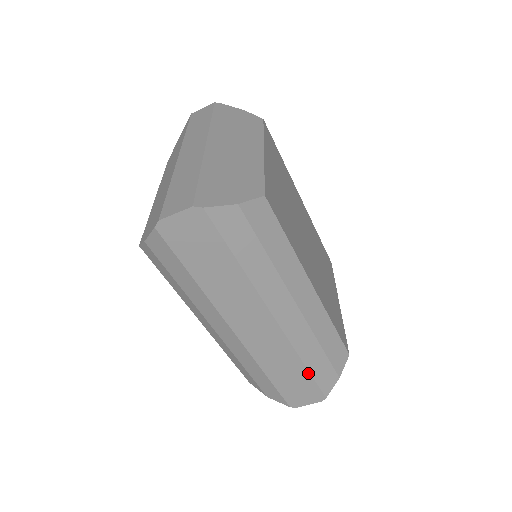
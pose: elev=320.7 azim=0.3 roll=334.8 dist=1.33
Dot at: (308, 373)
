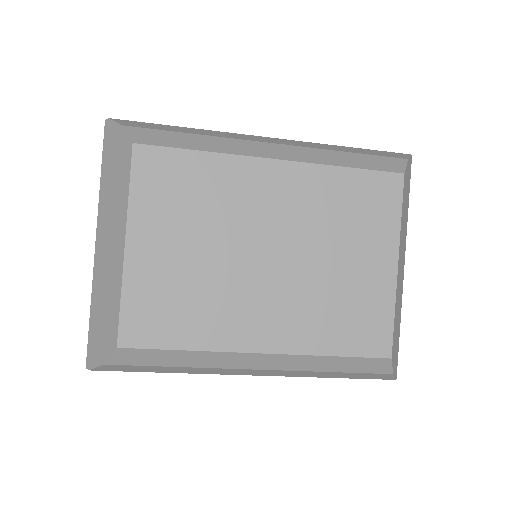
Dot at: (343, 377)
